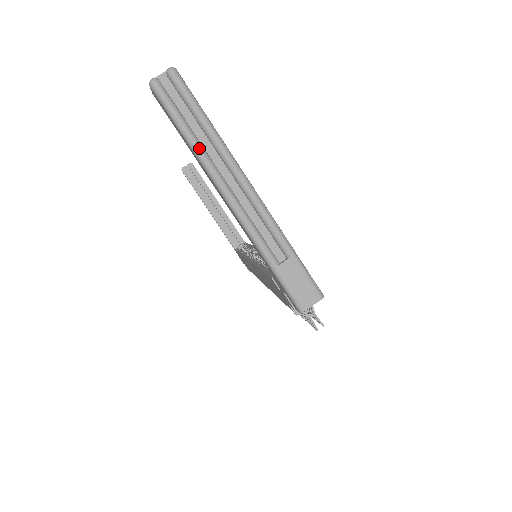
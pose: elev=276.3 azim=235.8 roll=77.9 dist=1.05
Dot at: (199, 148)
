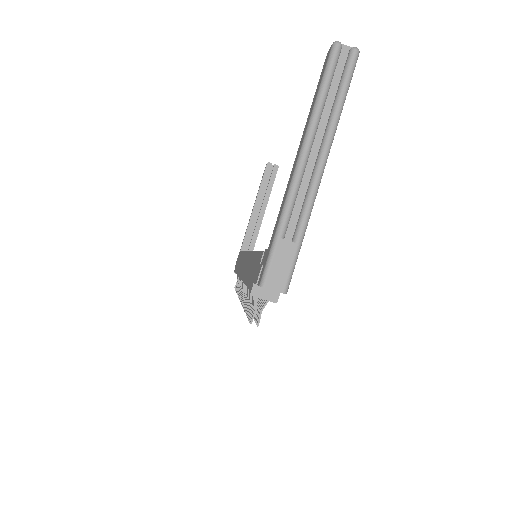
Dot at: (319, 111)
